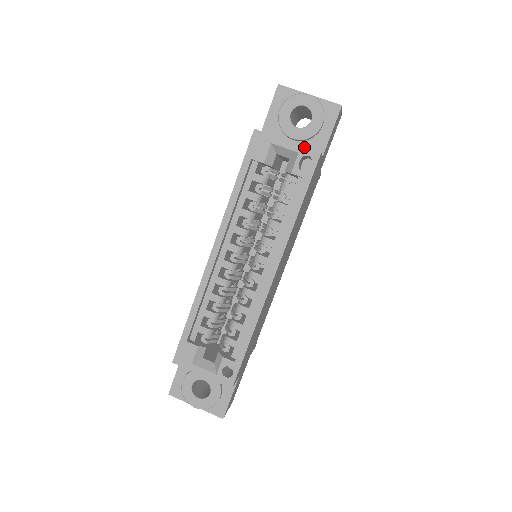
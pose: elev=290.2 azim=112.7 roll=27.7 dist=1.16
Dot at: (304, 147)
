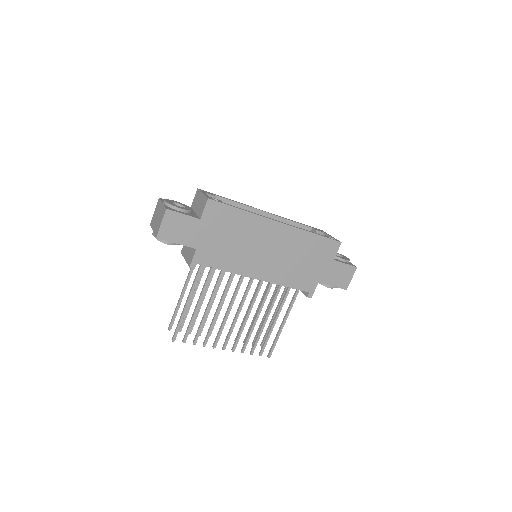
Dot at: (336, 239)
